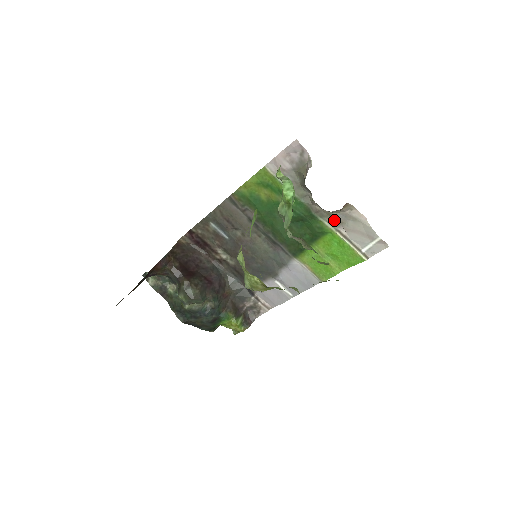
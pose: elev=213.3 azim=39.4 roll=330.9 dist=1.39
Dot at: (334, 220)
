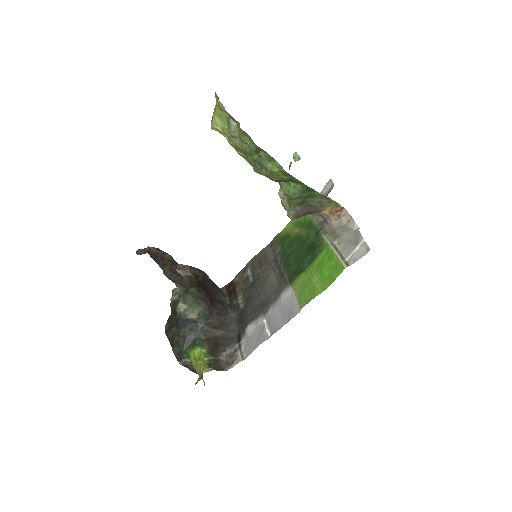
Dot at: (333, 236)
